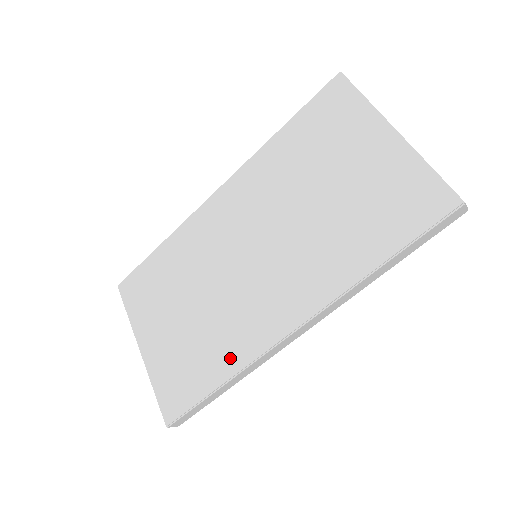
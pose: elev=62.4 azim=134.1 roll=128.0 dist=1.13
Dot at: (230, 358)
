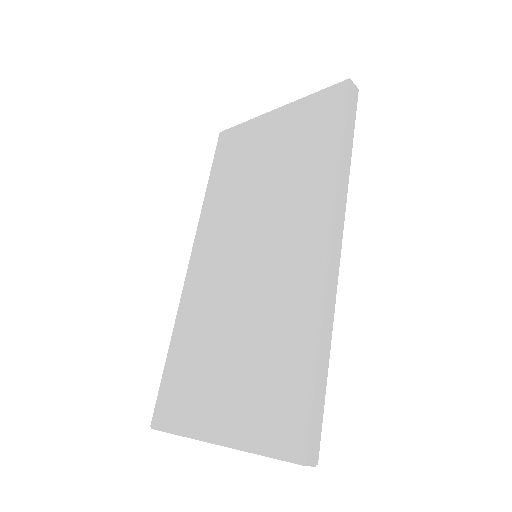
Dot at: (302, 323)
